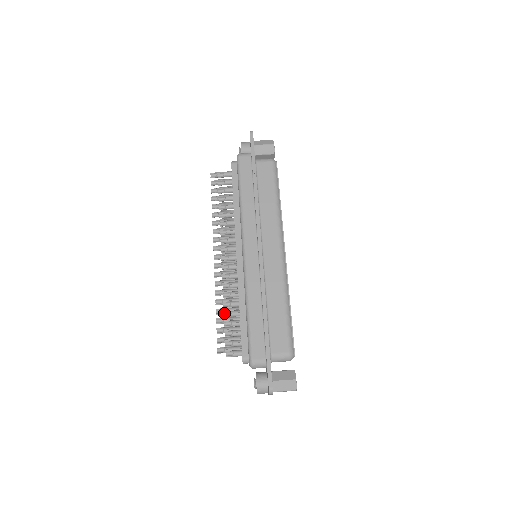
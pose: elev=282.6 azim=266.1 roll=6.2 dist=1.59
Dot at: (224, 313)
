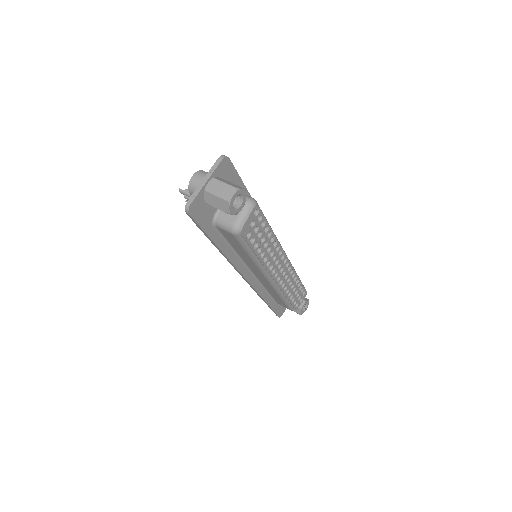
Dot at: occluded
